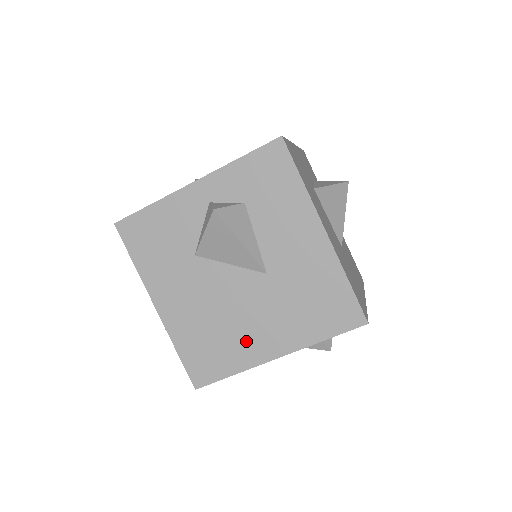
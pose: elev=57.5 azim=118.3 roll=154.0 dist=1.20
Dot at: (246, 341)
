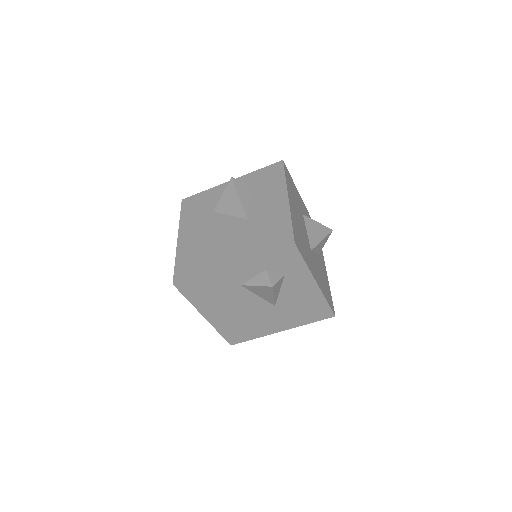
Dot at: (218, 255)
